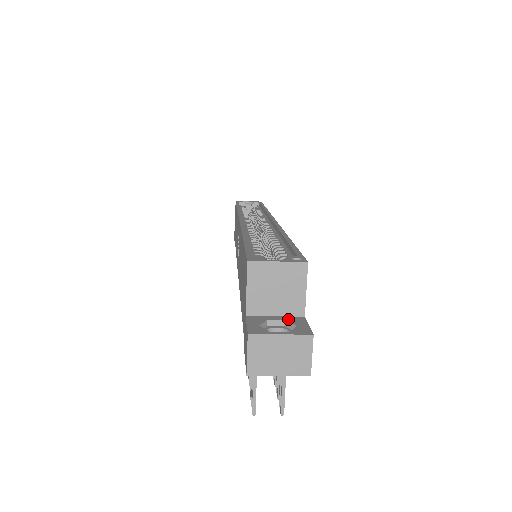
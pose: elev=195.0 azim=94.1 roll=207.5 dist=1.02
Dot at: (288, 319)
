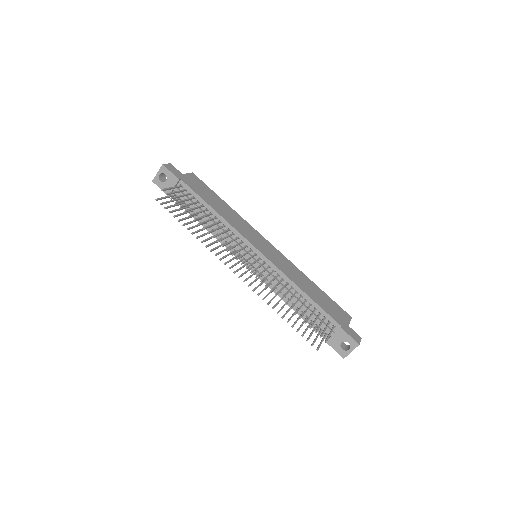
Dot at: occluded
